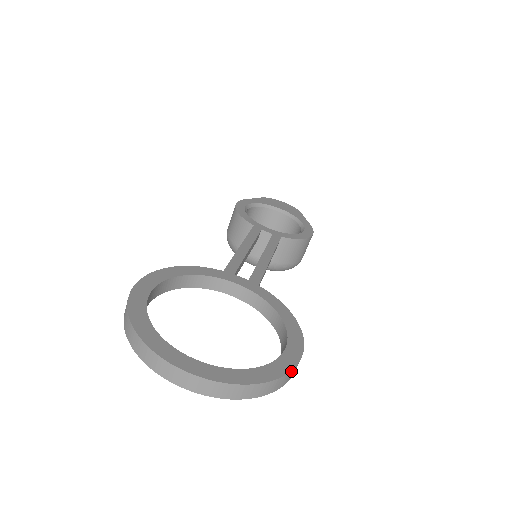
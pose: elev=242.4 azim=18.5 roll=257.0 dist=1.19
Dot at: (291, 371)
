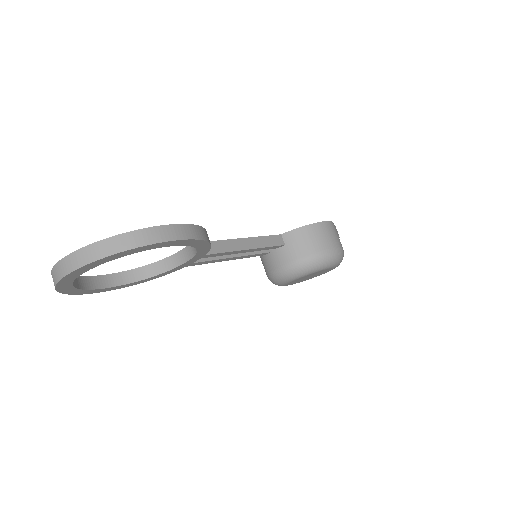
Dot at: (144, 230)
